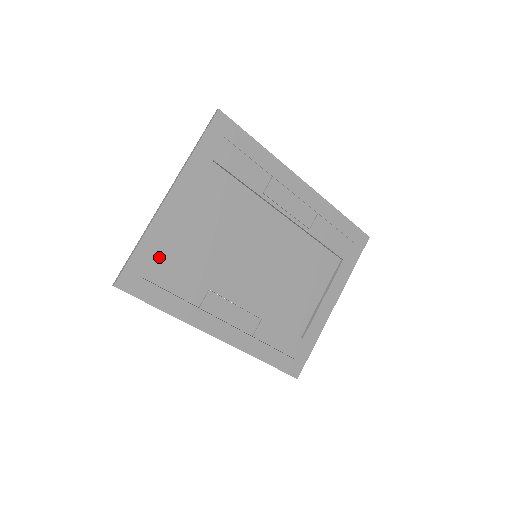
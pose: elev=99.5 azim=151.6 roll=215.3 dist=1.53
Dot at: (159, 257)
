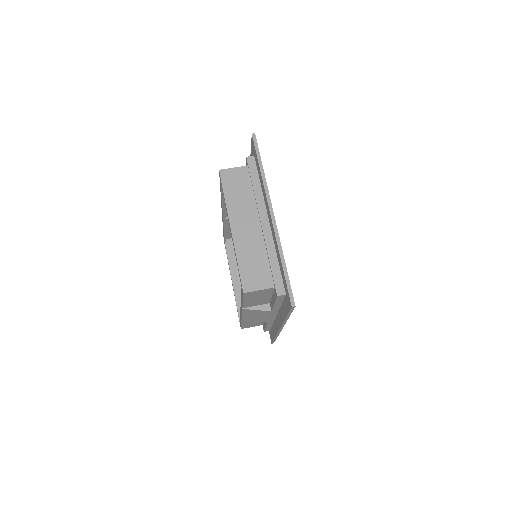
Dot at: occluded
